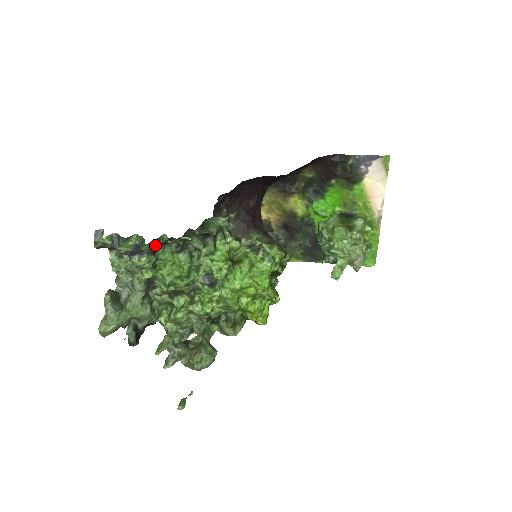
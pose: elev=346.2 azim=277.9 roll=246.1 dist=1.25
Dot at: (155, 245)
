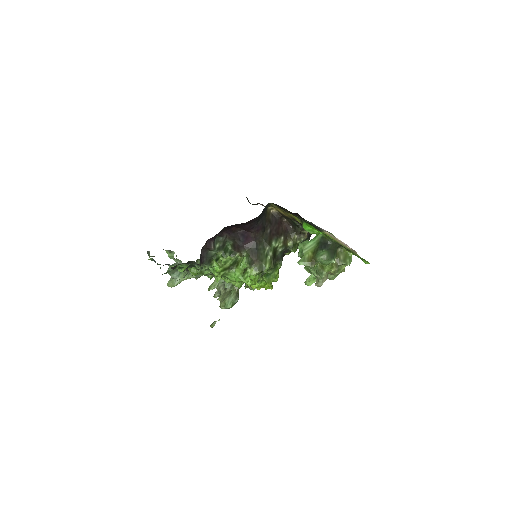
Dot at: occluded
